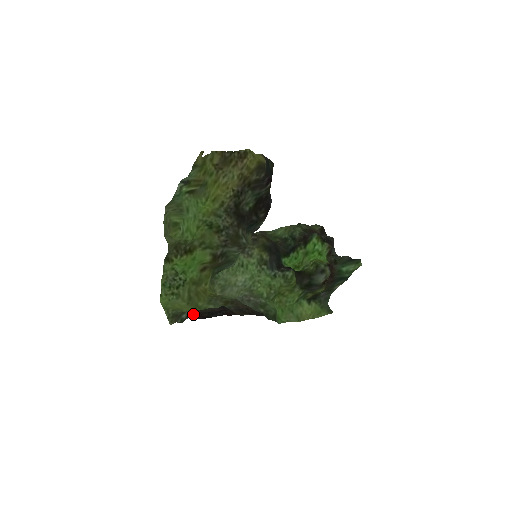
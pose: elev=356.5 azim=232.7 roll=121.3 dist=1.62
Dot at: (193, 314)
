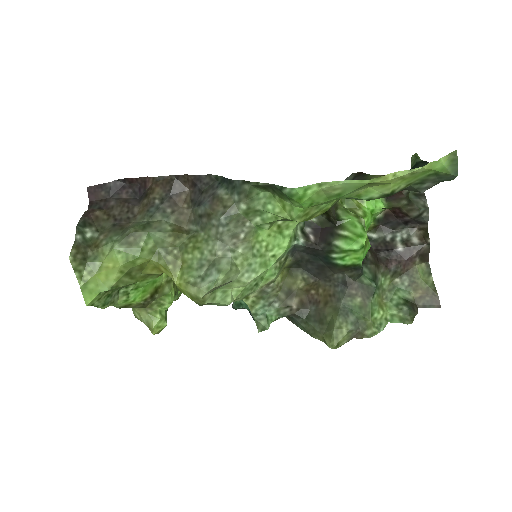
Dot at: (93, 212)
